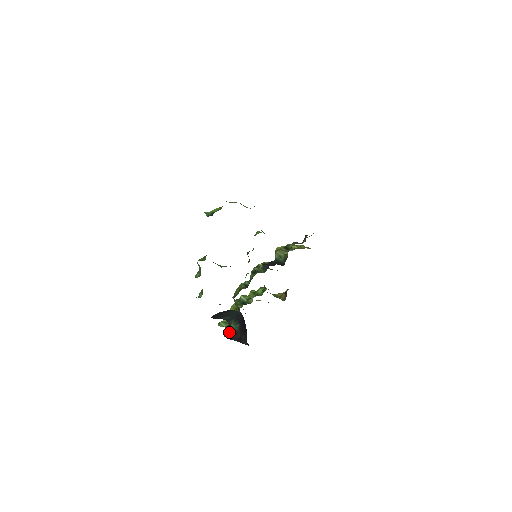
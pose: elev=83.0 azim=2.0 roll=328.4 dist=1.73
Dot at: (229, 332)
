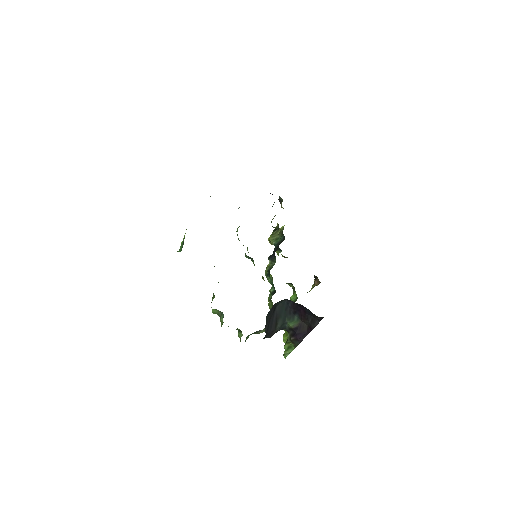
Dot at: (295, 335)
